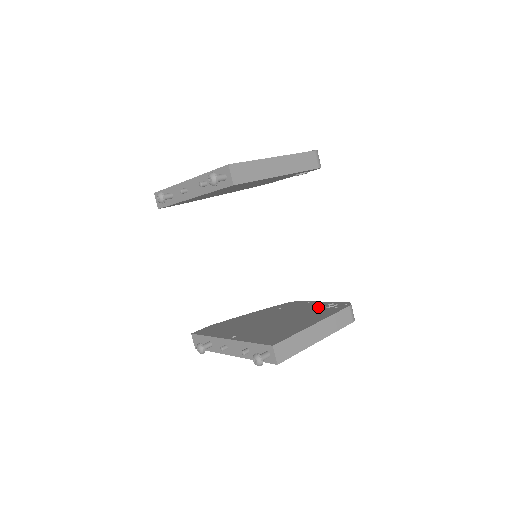
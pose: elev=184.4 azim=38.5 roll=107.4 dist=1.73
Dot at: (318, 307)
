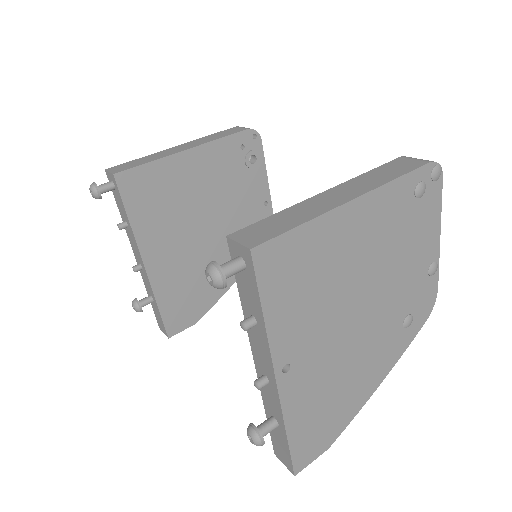
Dot at: occluded
